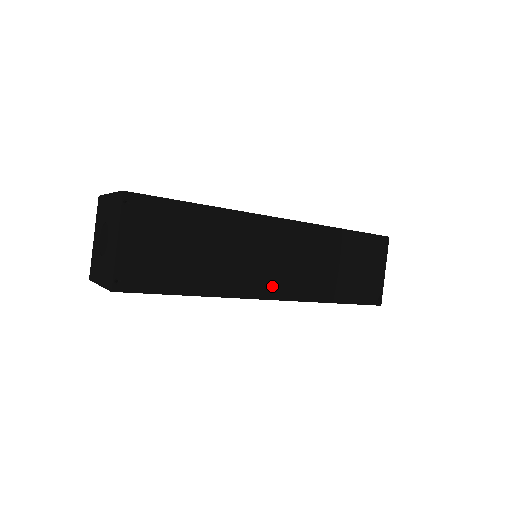
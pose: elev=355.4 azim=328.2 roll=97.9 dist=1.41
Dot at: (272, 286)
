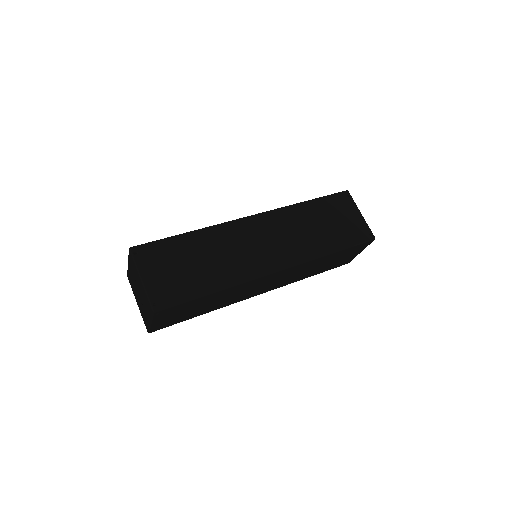
Dot at: (272, 262)
